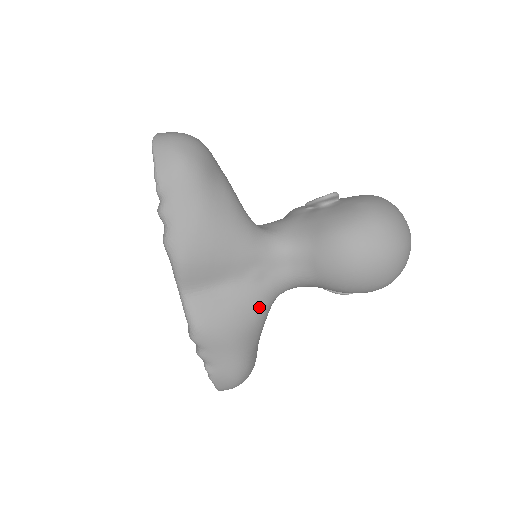
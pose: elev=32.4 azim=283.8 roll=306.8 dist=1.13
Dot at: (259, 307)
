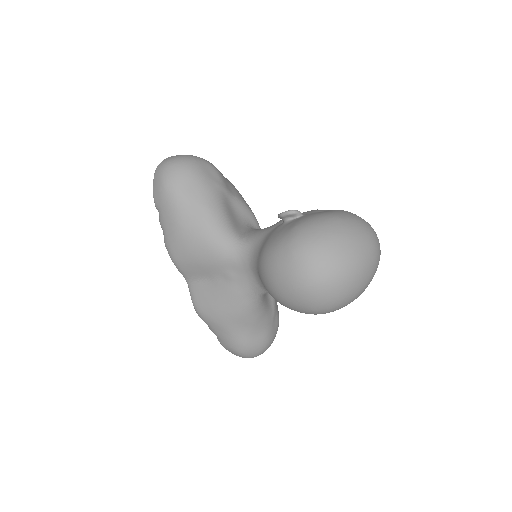
Dot at: (237, 303)
